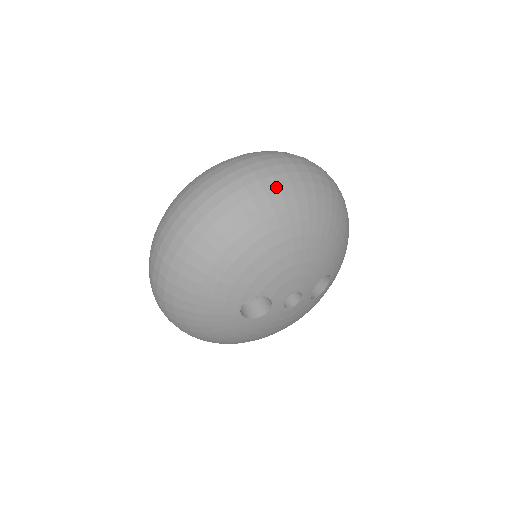
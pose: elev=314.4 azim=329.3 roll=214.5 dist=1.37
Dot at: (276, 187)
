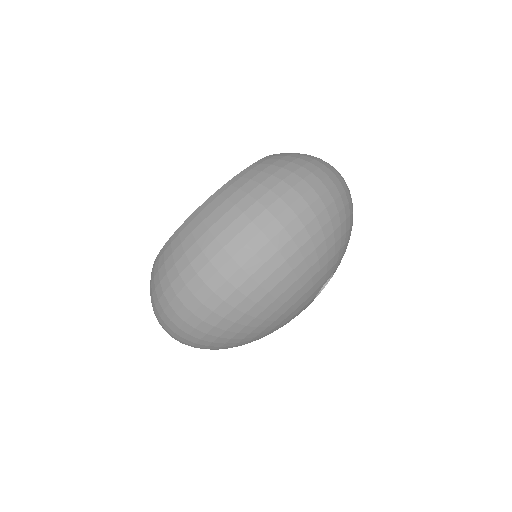
Dot at: (200, 340)
